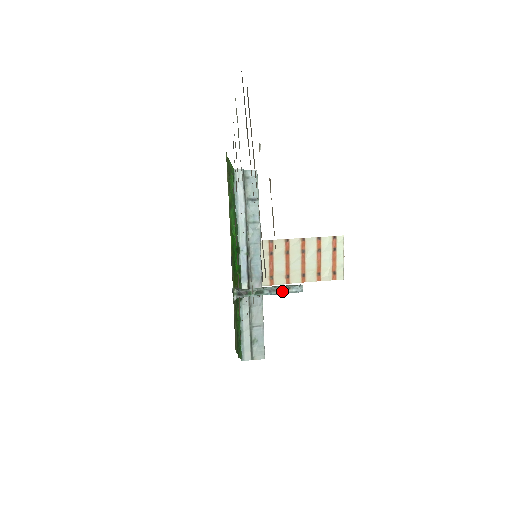
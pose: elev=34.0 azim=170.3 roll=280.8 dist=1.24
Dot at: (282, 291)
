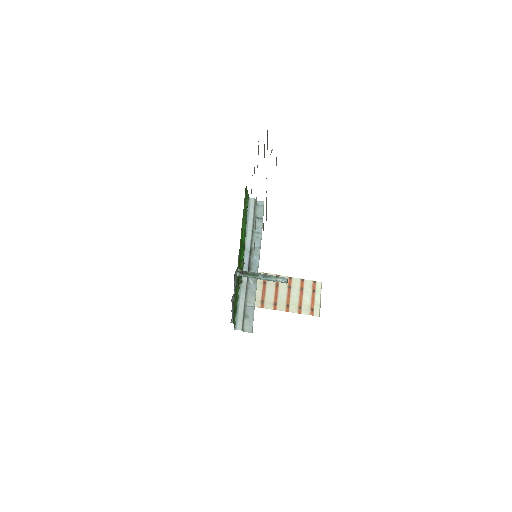
Dot at: (272, 278)
